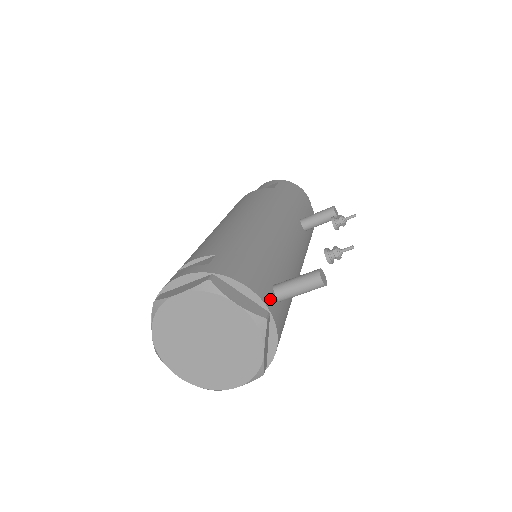
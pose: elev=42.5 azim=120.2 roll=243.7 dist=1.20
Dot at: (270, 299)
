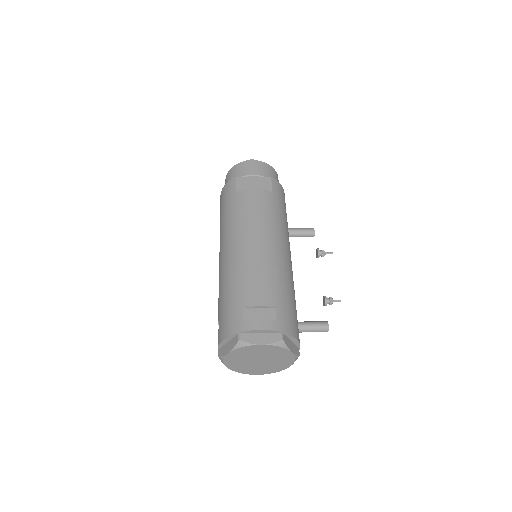
Dot at: occluded
